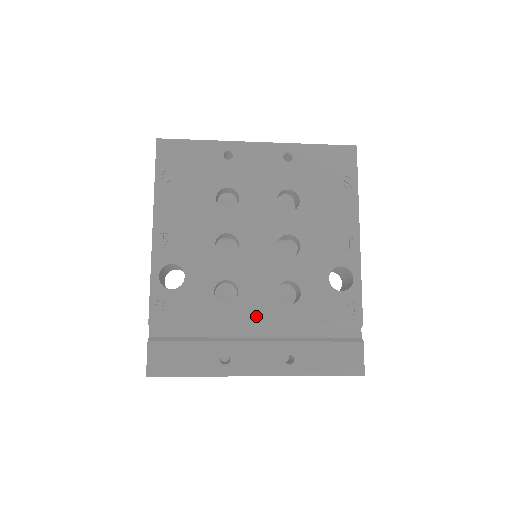
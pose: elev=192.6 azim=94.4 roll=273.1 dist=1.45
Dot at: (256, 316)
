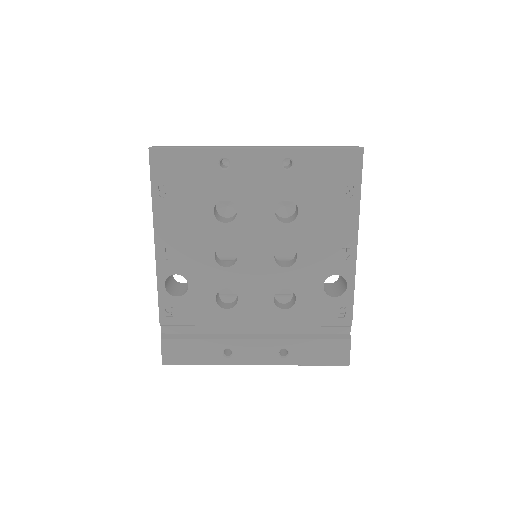
Dot at: (254, 319)
